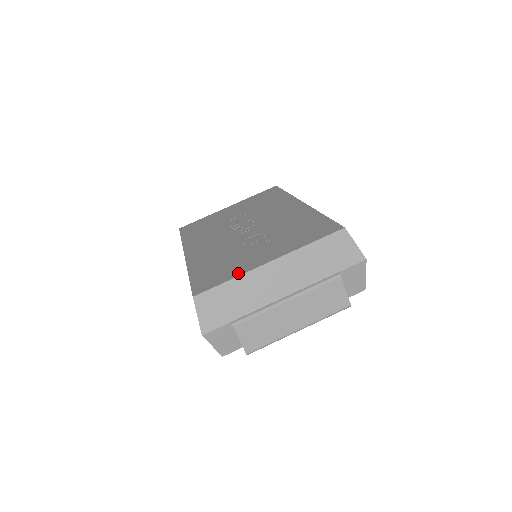
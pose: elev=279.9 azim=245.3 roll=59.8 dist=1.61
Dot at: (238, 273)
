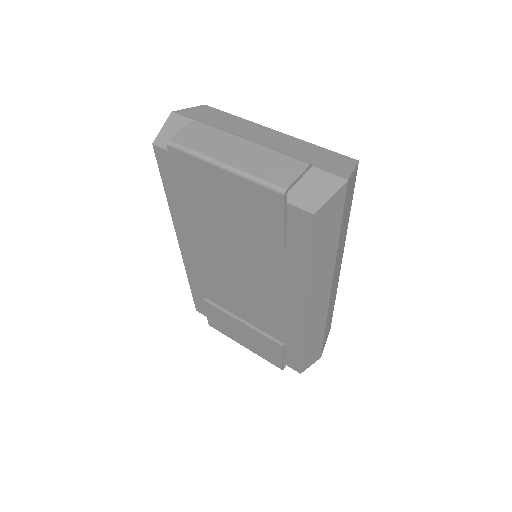
Dot at: occluded
